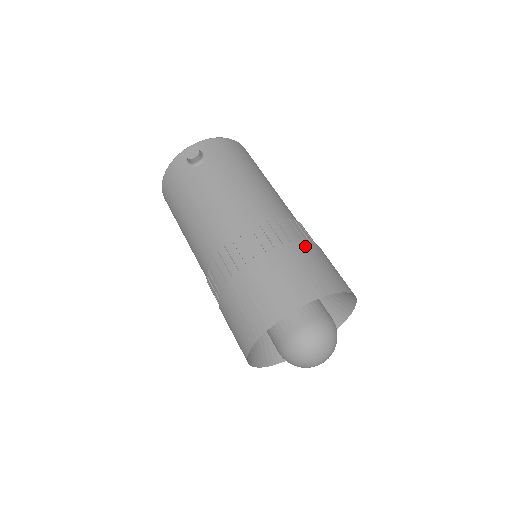
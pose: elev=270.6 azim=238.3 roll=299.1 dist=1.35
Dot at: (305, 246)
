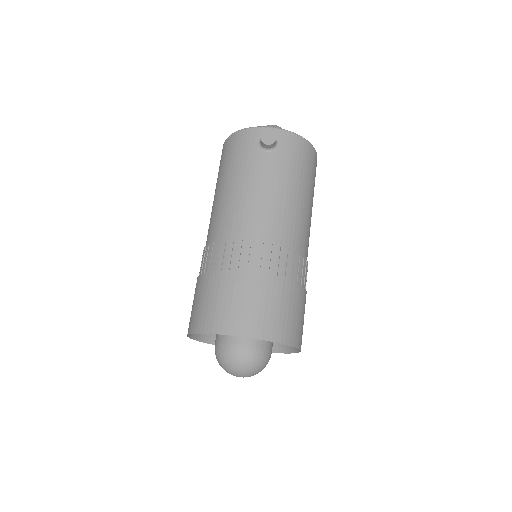
Dot at: (293, 288)
